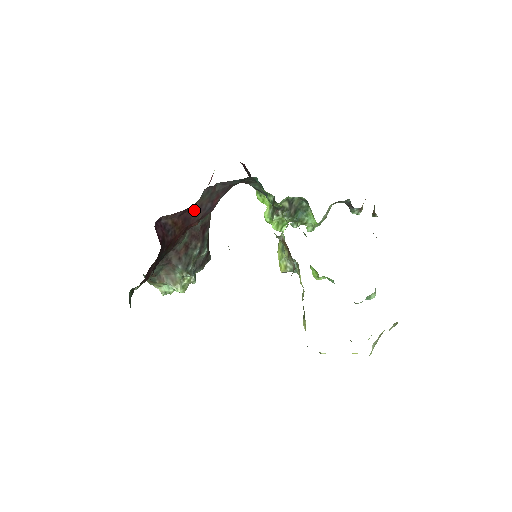
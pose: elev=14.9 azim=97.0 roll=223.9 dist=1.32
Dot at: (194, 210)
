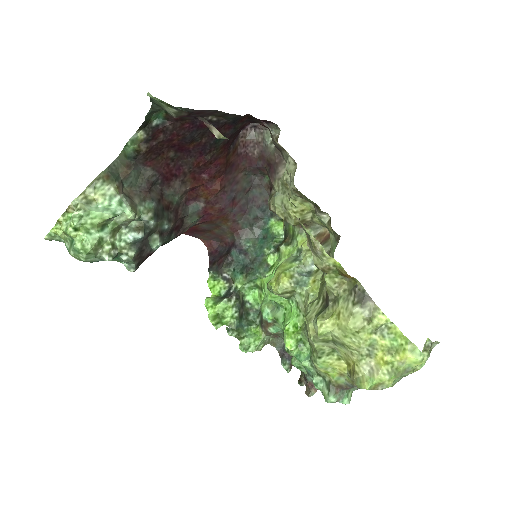
Dot at: (236, 174)
